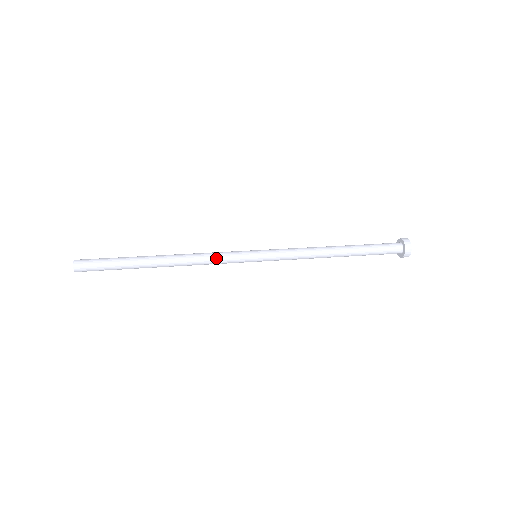
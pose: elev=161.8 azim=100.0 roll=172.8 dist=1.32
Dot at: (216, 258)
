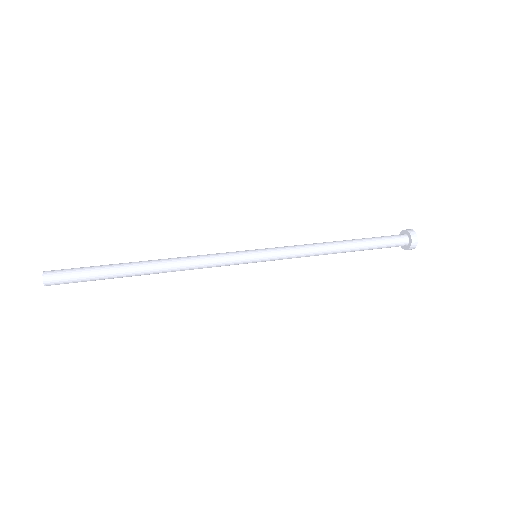
Dot at: (211, 255)
